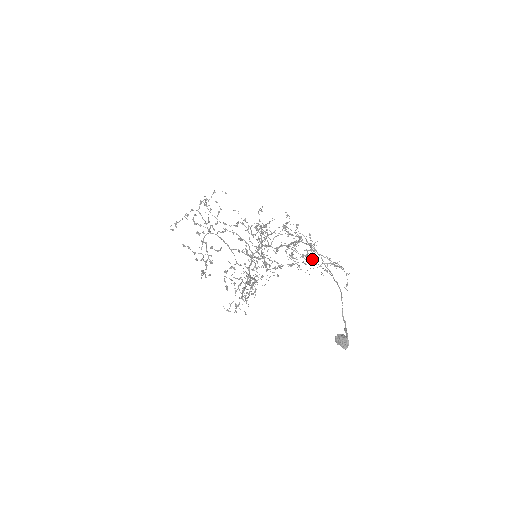
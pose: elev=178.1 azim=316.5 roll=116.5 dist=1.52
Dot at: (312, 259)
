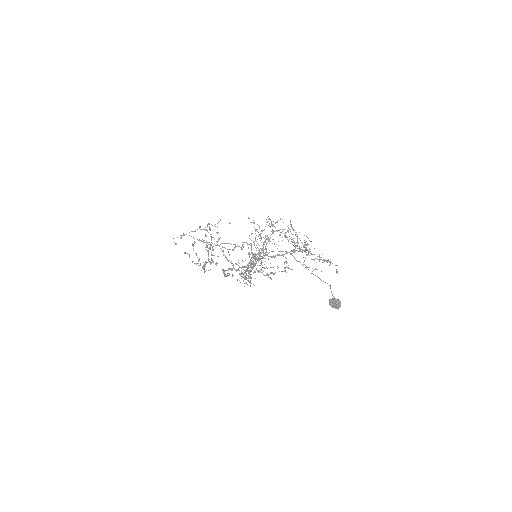
Dot at: occluded
